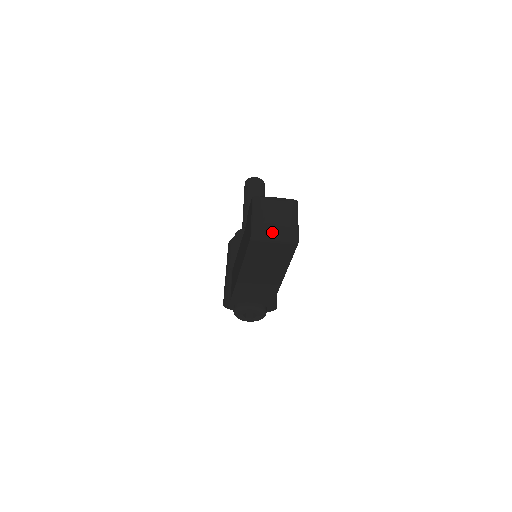
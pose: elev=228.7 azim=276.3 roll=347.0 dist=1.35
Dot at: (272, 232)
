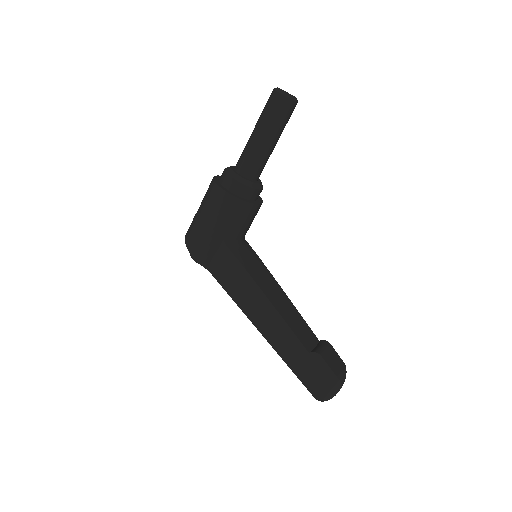
Dot at: occluded
